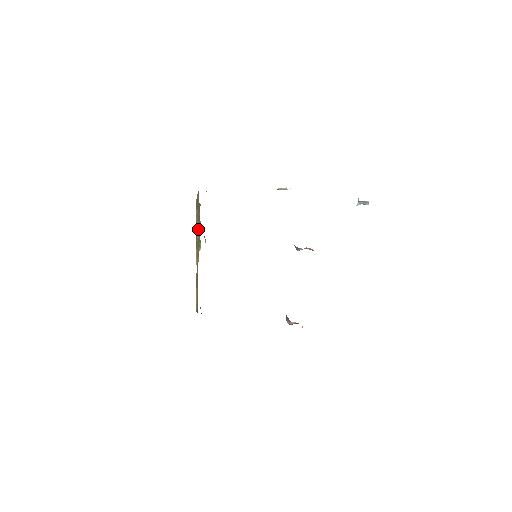
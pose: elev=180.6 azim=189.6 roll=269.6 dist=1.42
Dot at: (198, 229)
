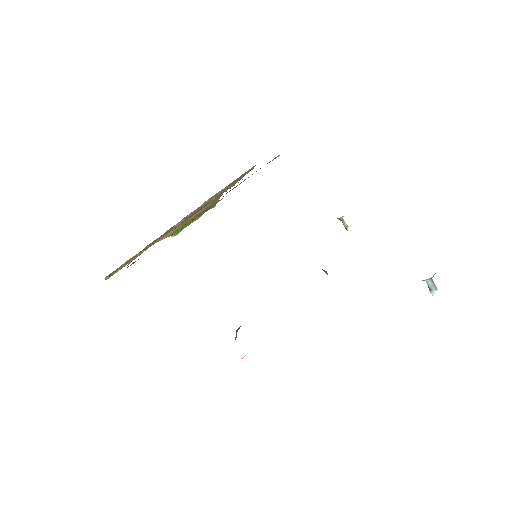
Dot at: (207, 204)
